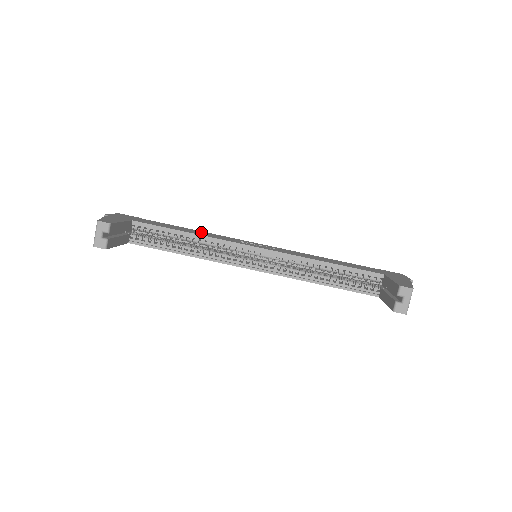
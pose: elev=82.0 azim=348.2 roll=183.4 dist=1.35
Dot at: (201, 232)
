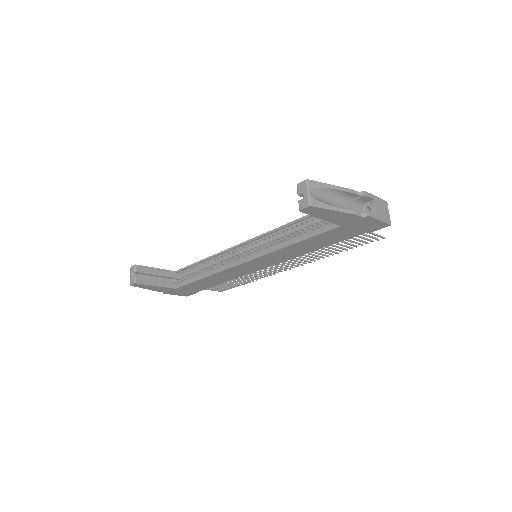
Dot at: occluded
